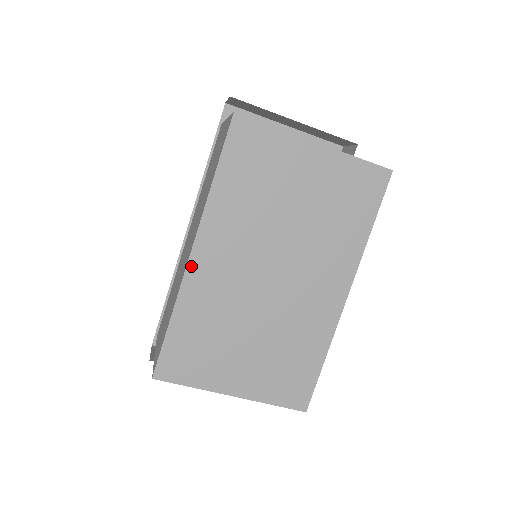
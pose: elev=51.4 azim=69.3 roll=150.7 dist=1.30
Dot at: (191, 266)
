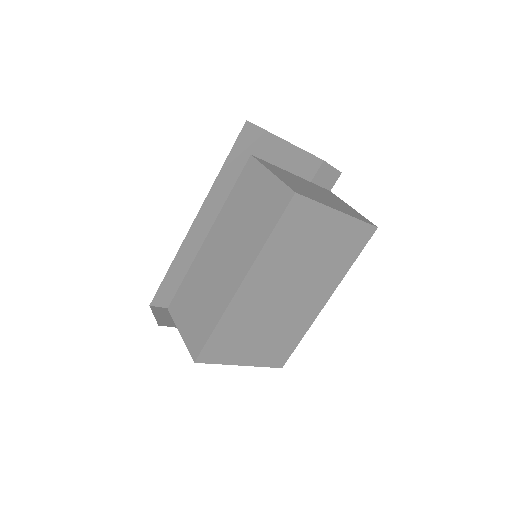
Dot at: (238, 293)
